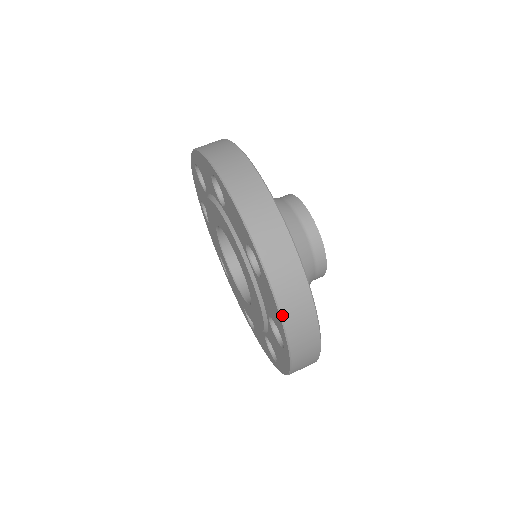
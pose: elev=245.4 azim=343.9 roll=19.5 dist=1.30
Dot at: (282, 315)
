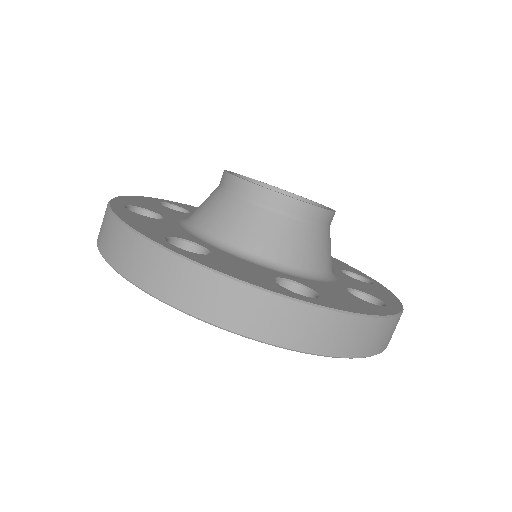
Dot at: (355, 357)
